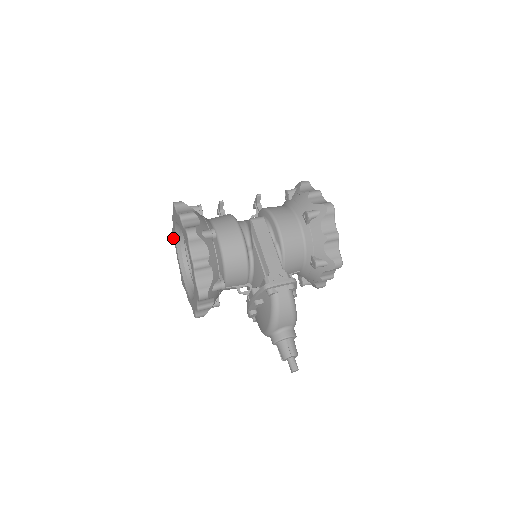
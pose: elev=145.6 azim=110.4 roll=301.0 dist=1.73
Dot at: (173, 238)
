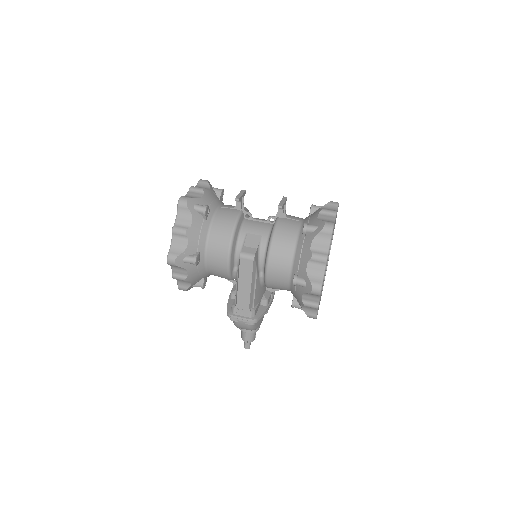
Dot at: occluded
